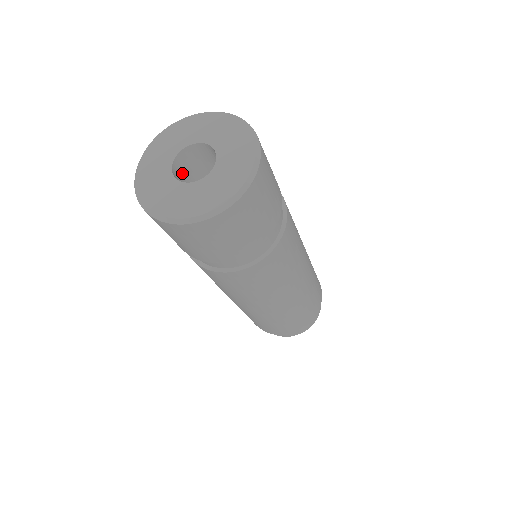
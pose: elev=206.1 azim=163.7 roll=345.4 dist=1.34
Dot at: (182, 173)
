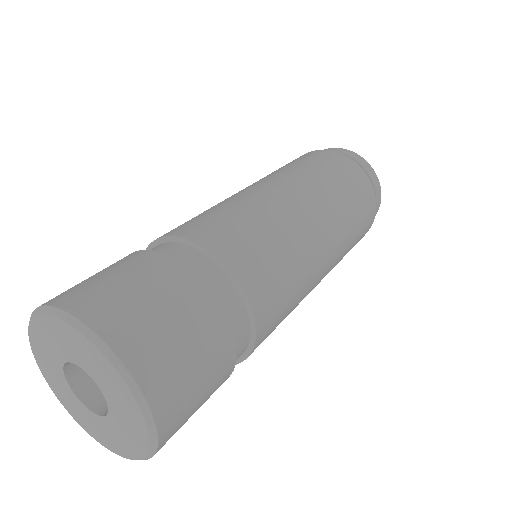
Dot at: occluded
